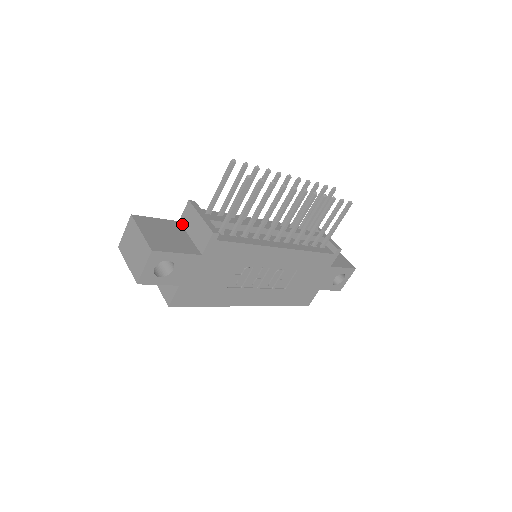
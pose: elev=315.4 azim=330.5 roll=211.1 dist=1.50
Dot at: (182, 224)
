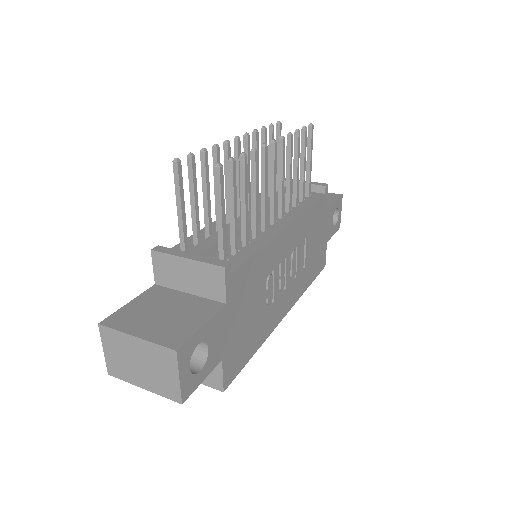
Dot at: (163, 285)
